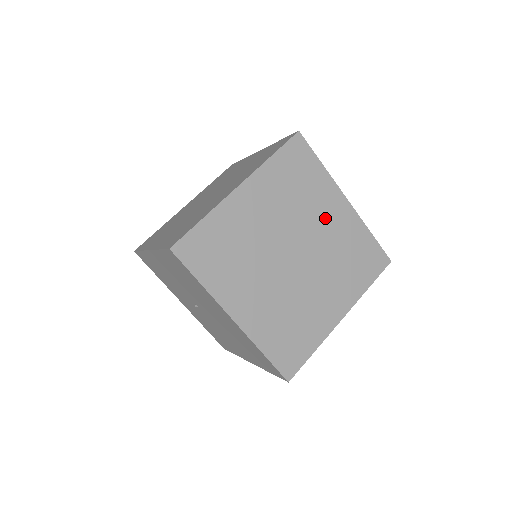
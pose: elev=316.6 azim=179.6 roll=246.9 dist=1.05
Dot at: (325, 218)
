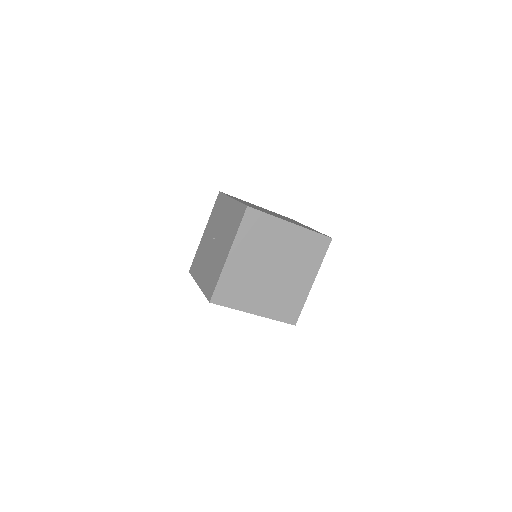
Dot at: (299, 276)
